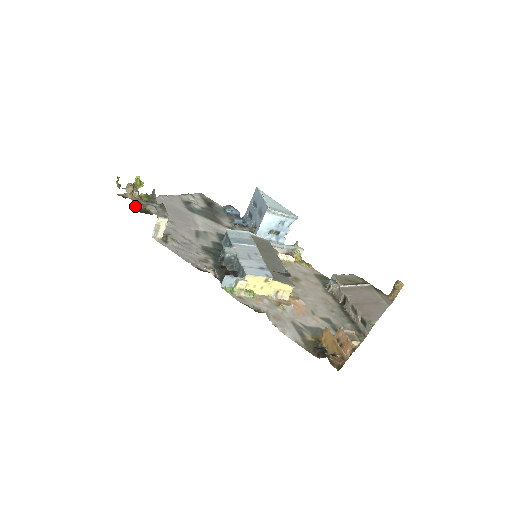
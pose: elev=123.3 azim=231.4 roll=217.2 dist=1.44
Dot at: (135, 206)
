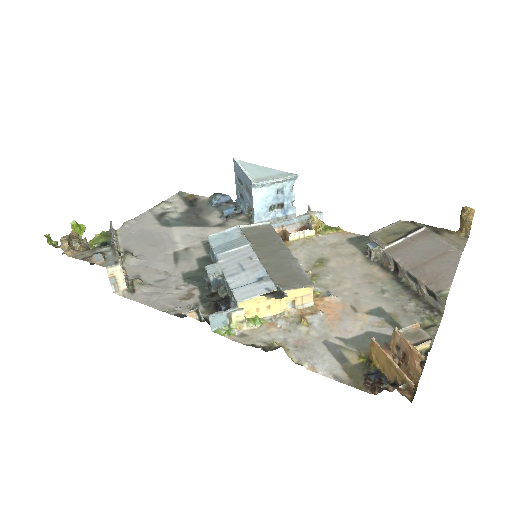
Dot at: occluded
